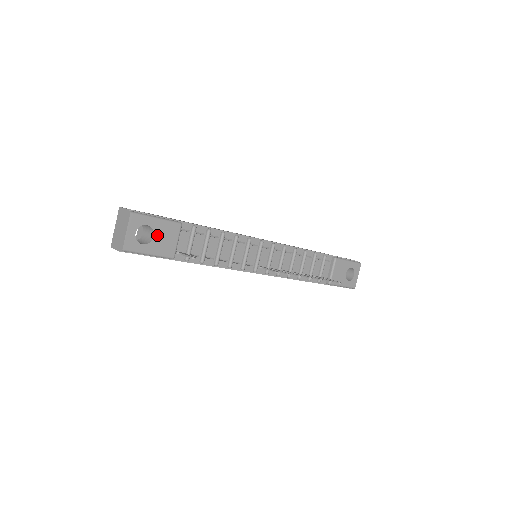
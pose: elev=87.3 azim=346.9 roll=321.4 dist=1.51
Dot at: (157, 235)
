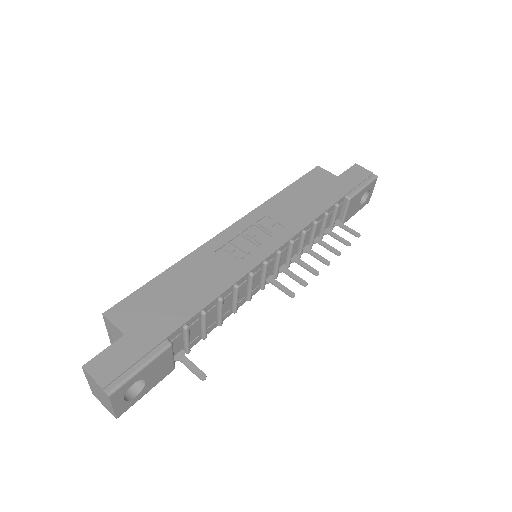
Dot at: (148, 377)
